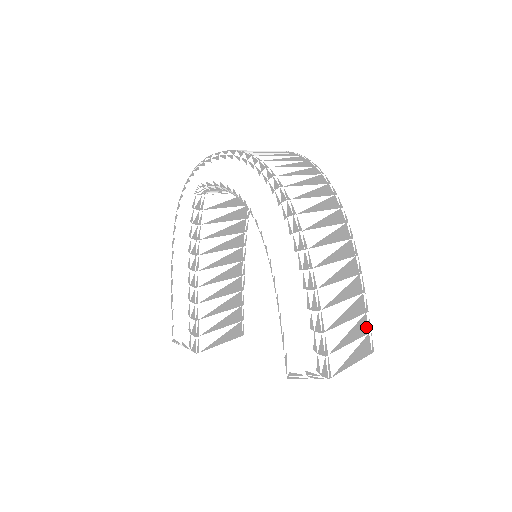
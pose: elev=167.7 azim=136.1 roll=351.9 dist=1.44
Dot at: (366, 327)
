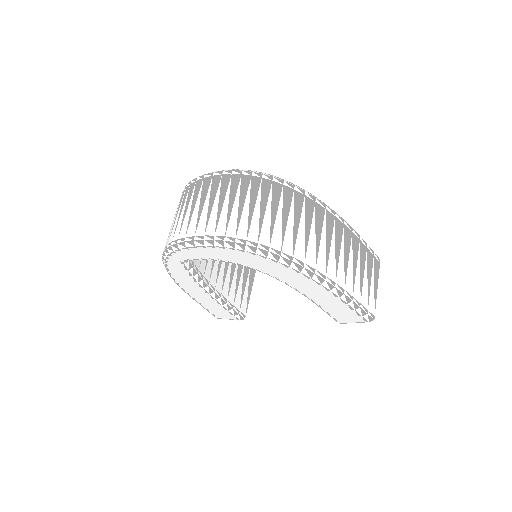
Dot at: (371, 255)
